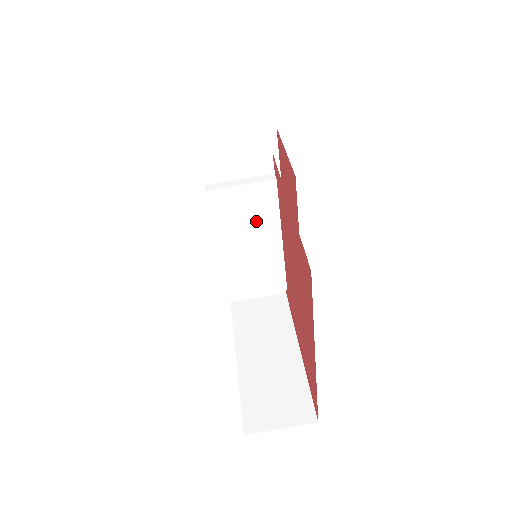
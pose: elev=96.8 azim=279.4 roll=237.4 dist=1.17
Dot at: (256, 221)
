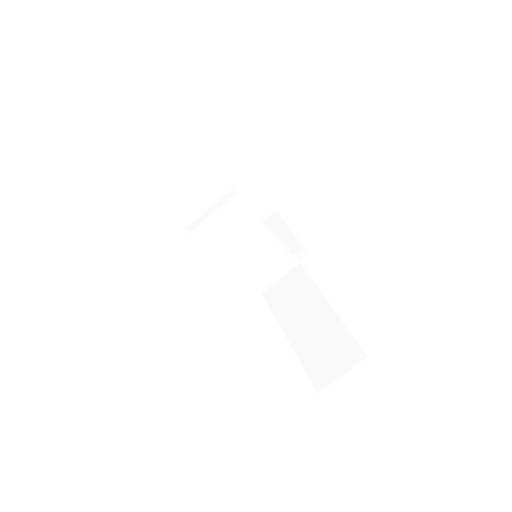
Dot at: (241, 230)
